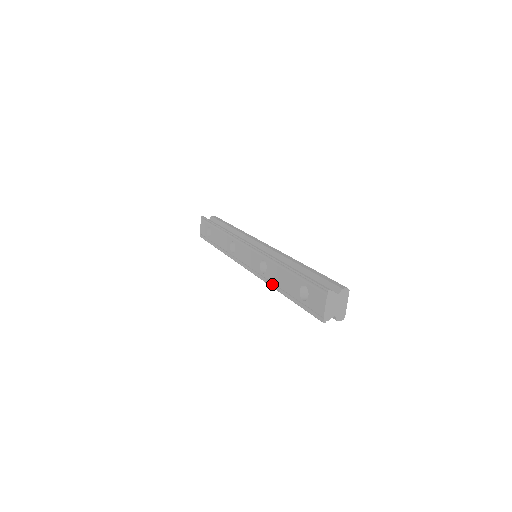
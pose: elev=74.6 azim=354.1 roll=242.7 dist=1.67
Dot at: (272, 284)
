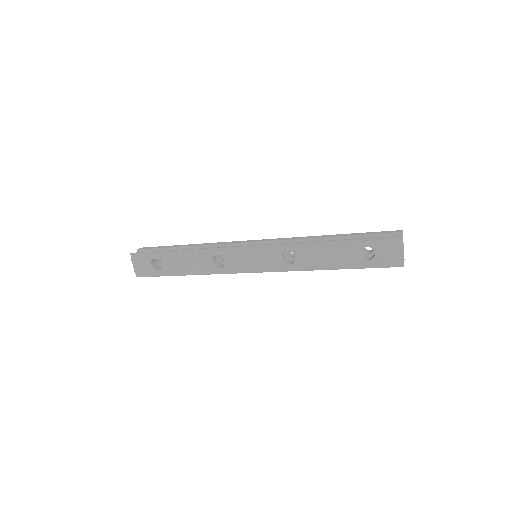
Dot at: (310, 268)
